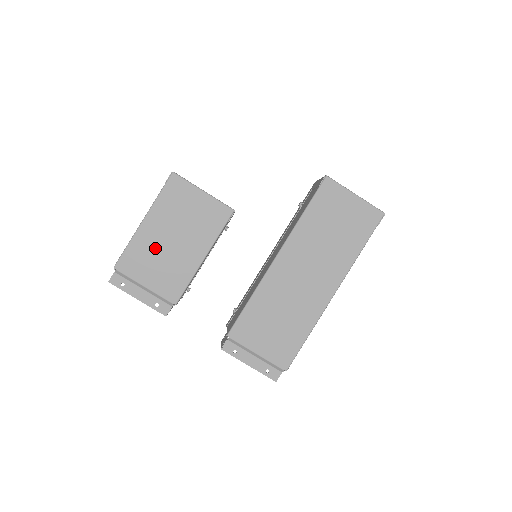
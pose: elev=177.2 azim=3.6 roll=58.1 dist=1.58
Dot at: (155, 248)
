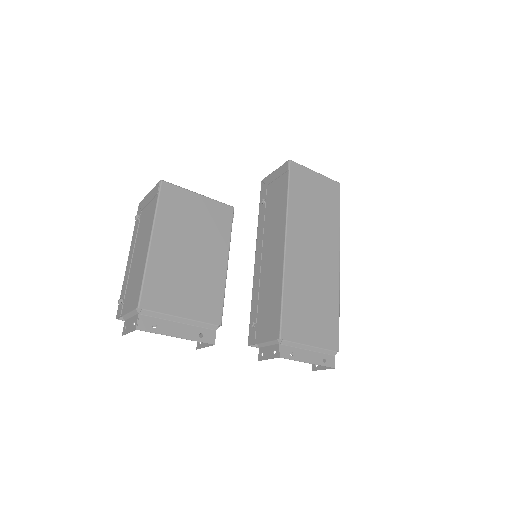
Dot at: (176, 268)
